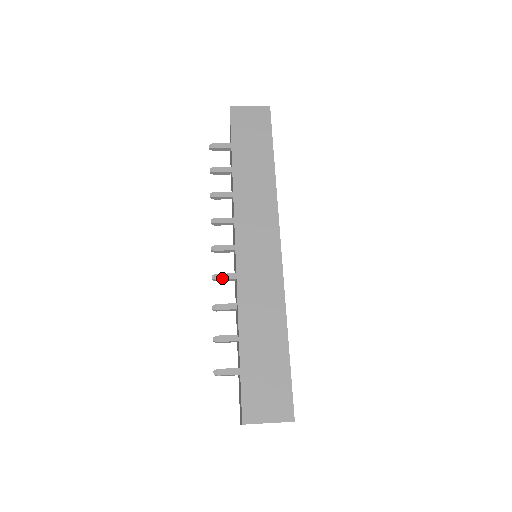
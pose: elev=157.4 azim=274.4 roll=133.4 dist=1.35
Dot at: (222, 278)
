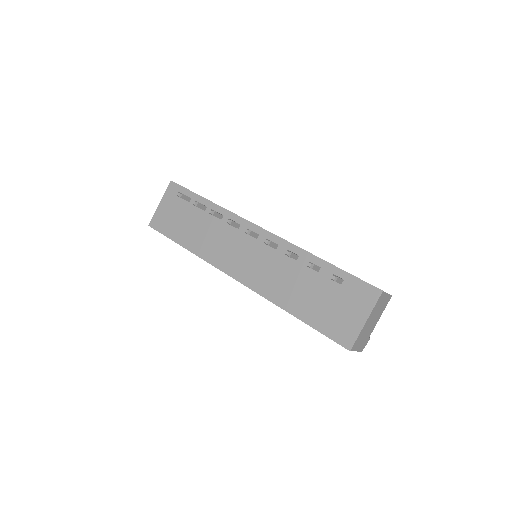
Dot at: (272, 242)
